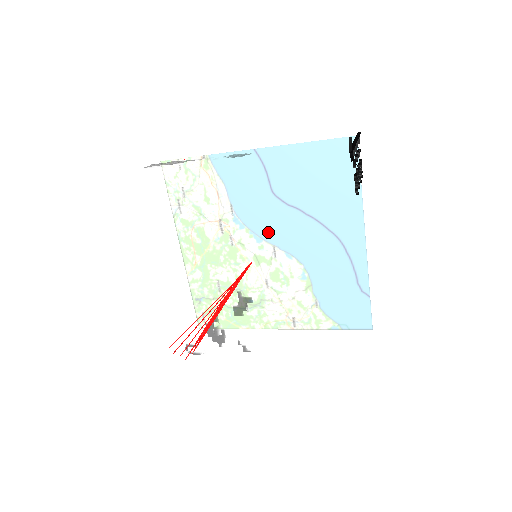
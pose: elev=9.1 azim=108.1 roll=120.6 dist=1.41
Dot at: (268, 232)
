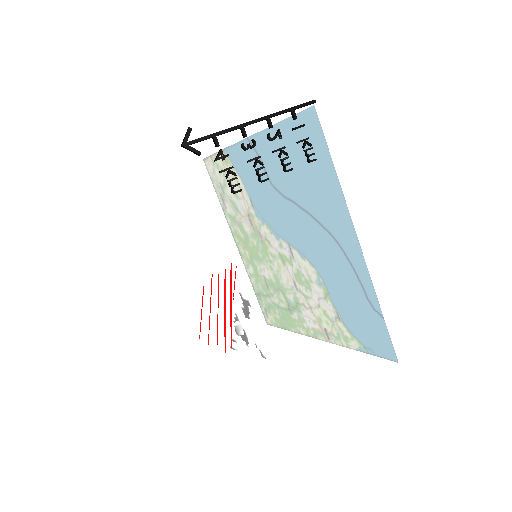
Dot at: (236, 232)
